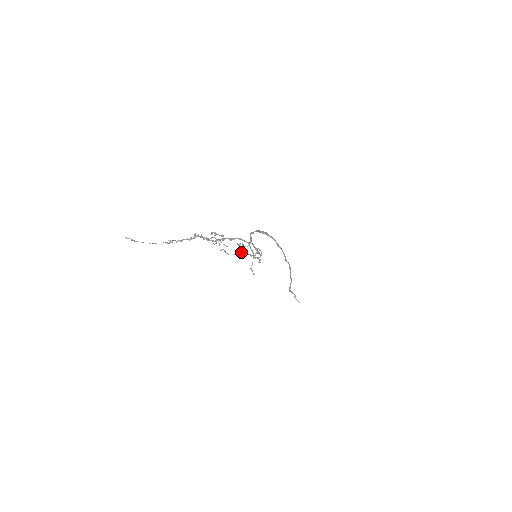
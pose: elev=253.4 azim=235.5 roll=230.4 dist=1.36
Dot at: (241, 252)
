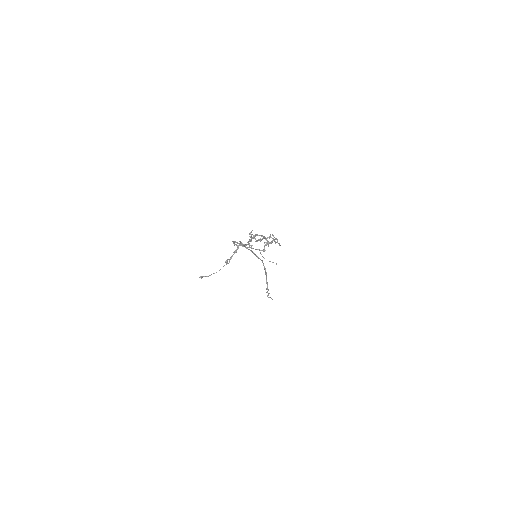
Dot at: occluded
